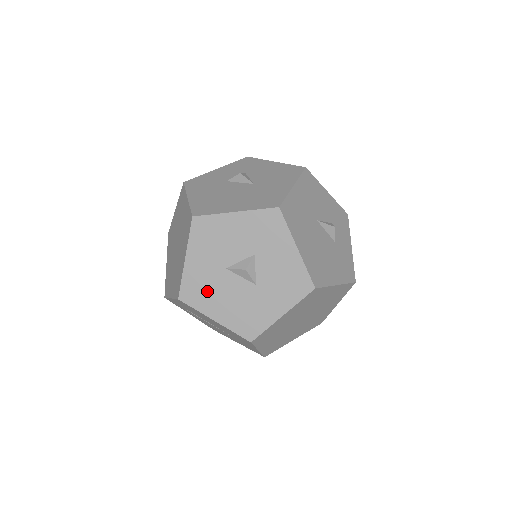
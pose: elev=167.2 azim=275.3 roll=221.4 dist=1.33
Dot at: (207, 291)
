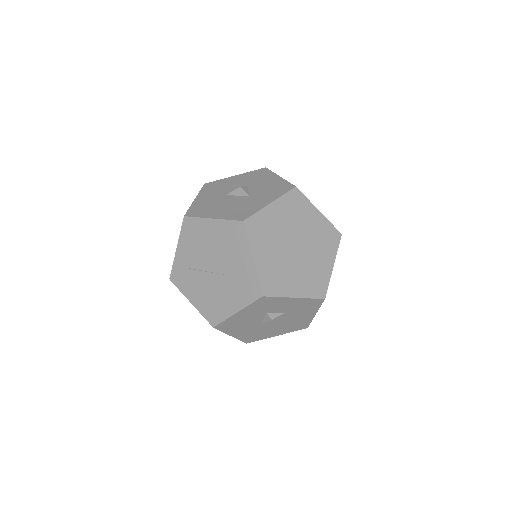
Dot at: (209, 207)
